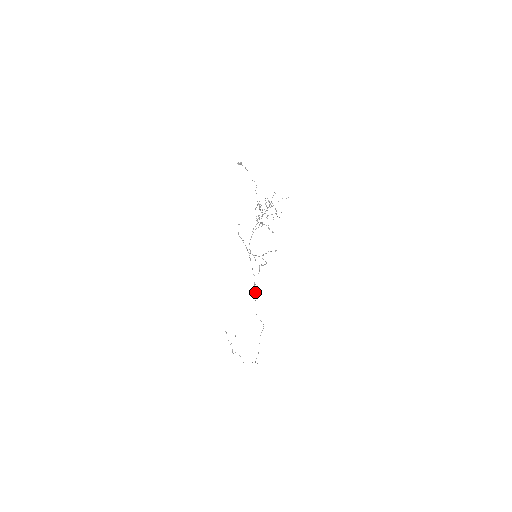
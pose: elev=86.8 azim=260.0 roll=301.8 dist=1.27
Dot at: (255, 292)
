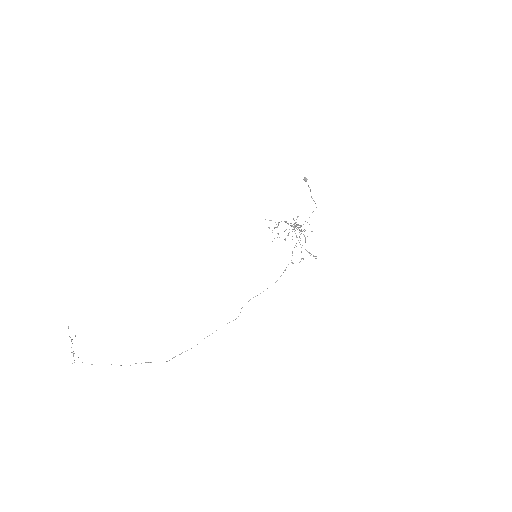
Dot at: occluded
